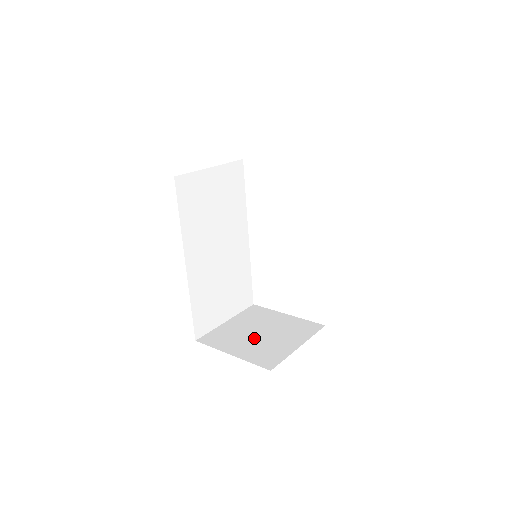
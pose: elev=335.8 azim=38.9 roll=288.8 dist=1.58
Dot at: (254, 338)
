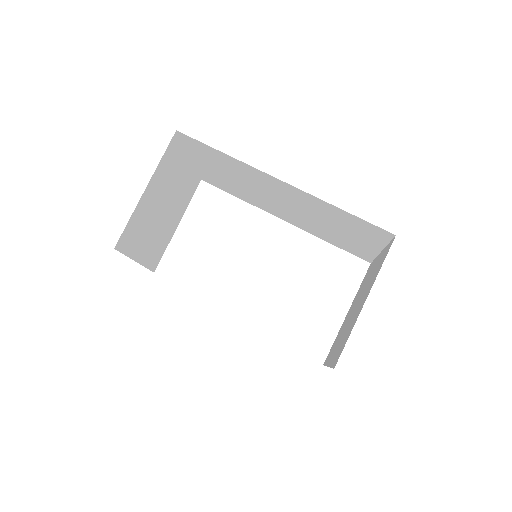
Dot at: (357, 305)
